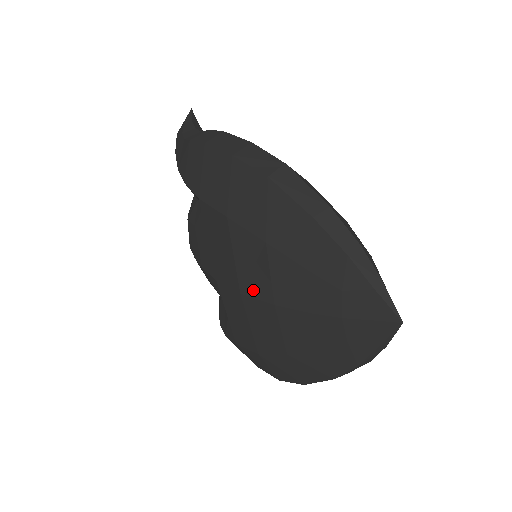
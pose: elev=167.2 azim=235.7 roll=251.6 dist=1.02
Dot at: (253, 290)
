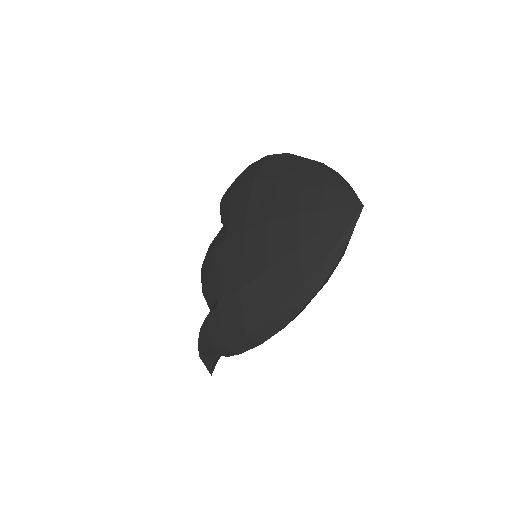
Dot at: (256, 220)
